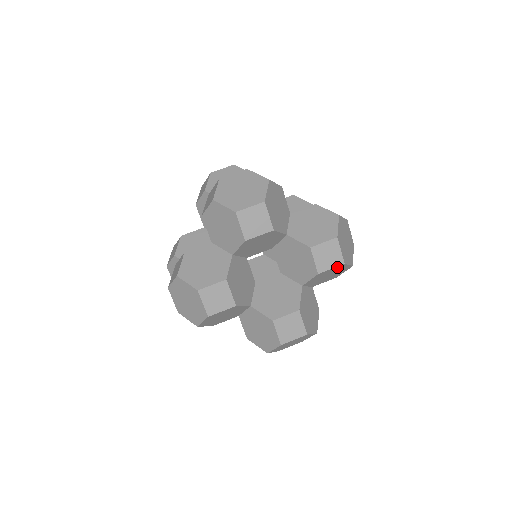
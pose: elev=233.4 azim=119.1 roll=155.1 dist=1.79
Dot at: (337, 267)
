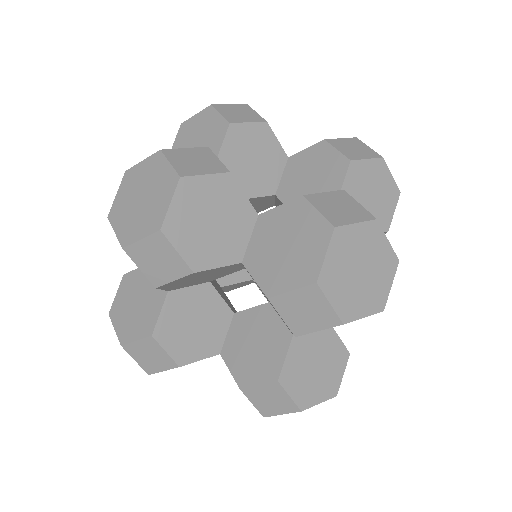
Dot at: (375, 164)
